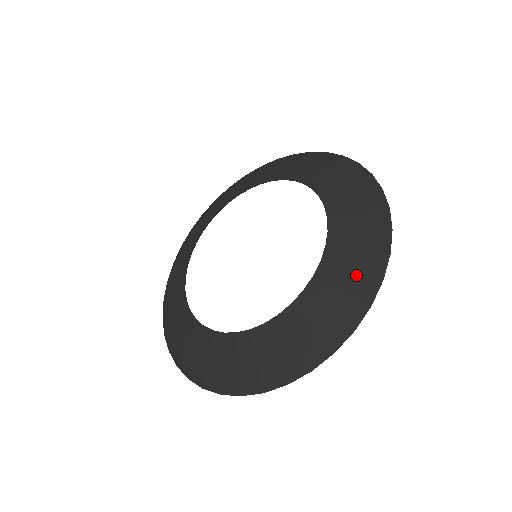
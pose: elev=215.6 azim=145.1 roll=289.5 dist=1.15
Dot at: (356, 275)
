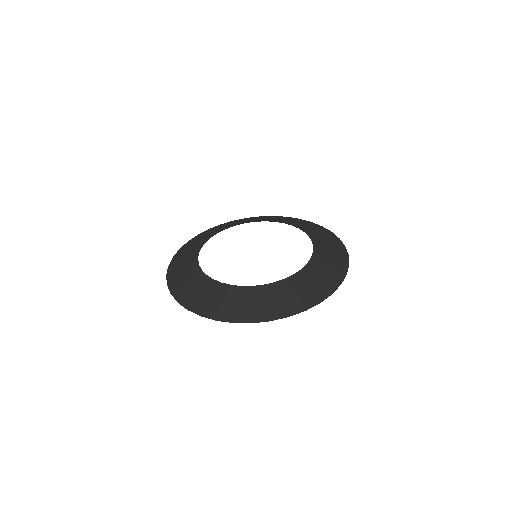
Dot at: (318, 285)
